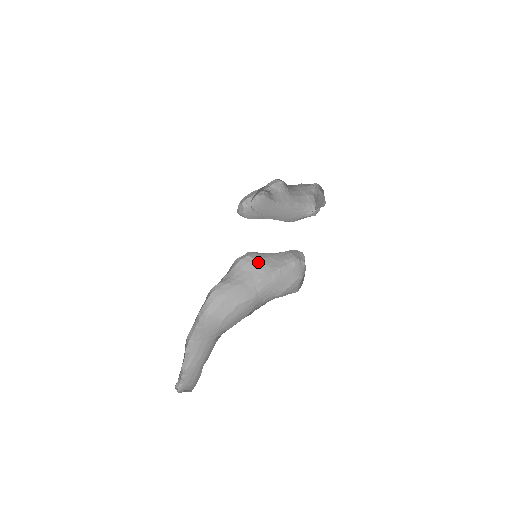
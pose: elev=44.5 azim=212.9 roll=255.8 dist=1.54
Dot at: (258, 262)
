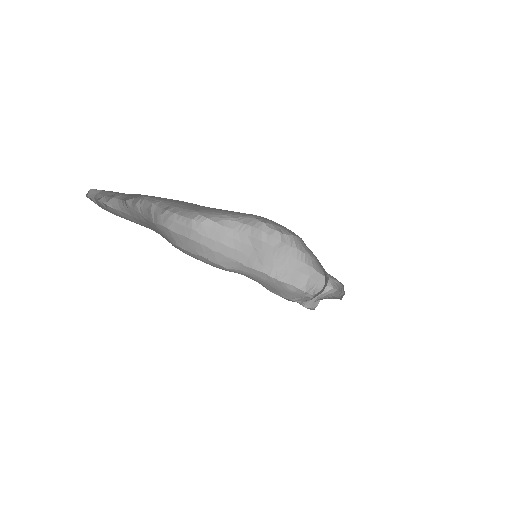
Dot at: (269, 251)
